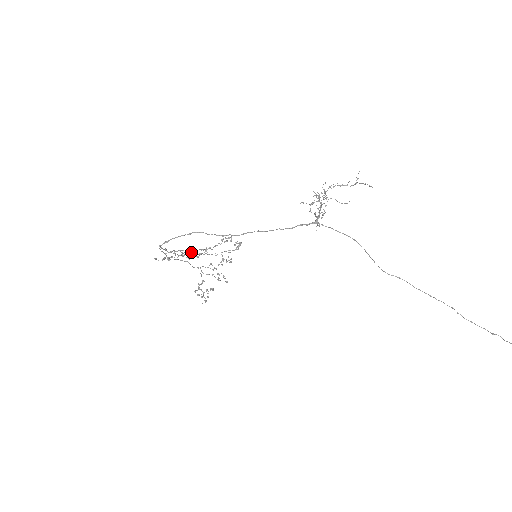
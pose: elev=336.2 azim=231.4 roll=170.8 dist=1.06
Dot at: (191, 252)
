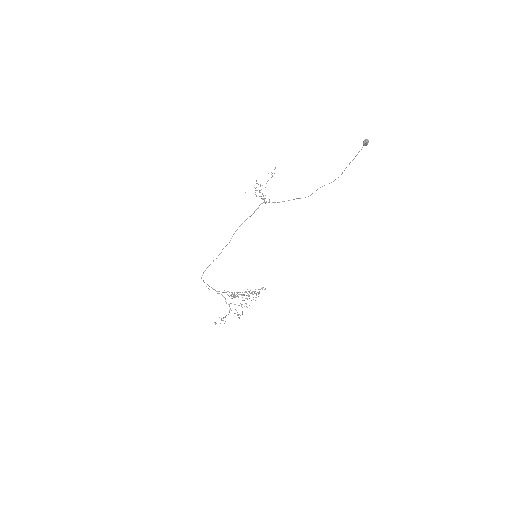
Dot at: occluded
